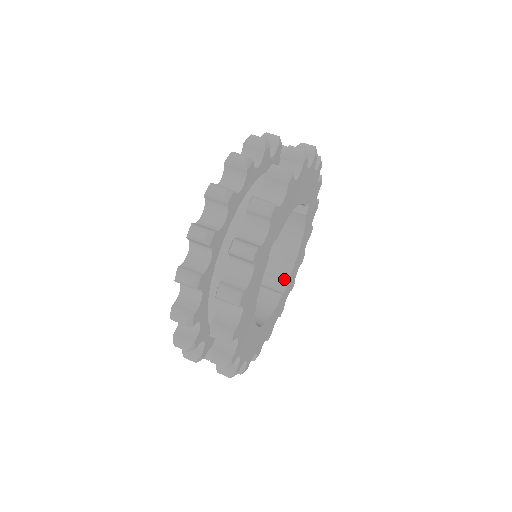
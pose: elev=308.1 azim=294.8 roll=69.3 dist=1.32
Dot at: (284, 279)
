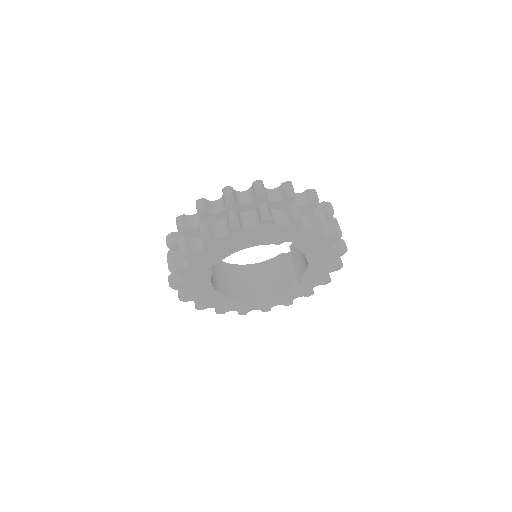
Dot at: (299, 277)
